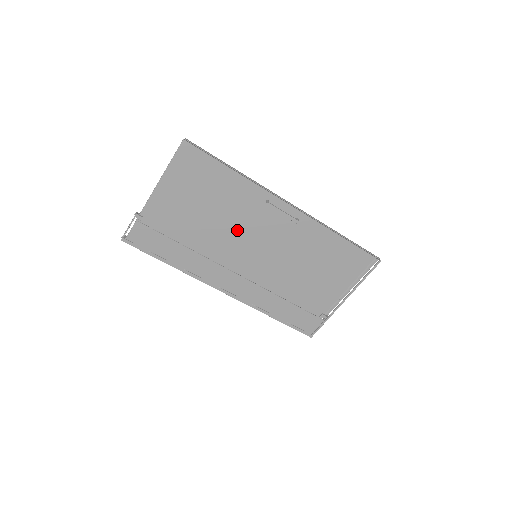
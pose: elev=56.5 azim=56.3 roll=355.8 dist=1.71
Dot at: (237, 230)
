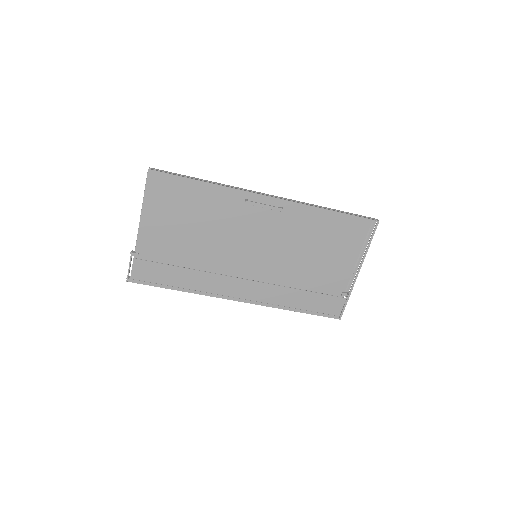
Dot at: (229, 237)
